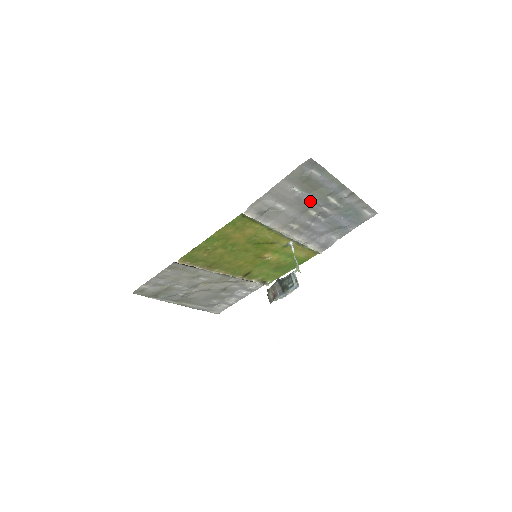
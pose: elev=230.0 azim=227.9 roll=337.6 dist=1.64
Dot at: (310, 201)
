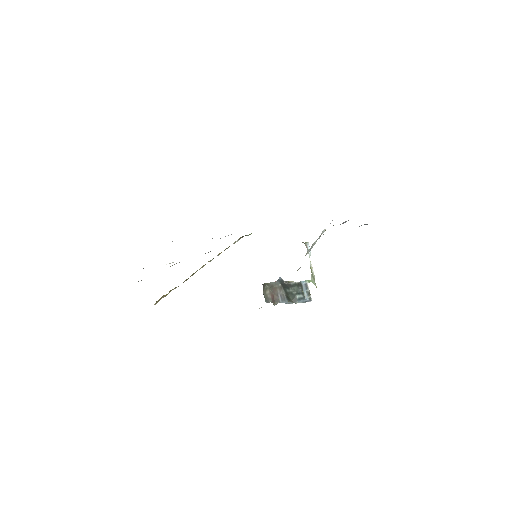
Dot at: occluded
